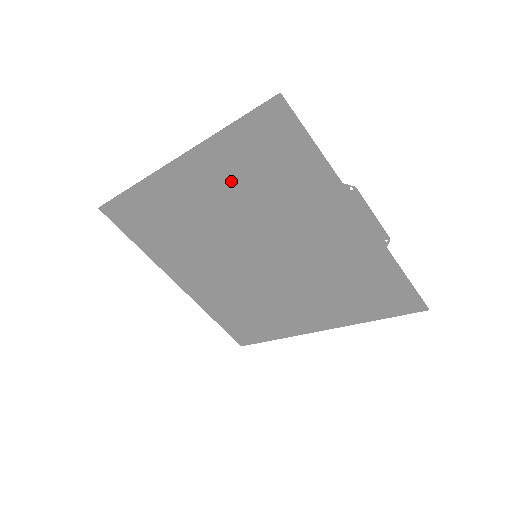
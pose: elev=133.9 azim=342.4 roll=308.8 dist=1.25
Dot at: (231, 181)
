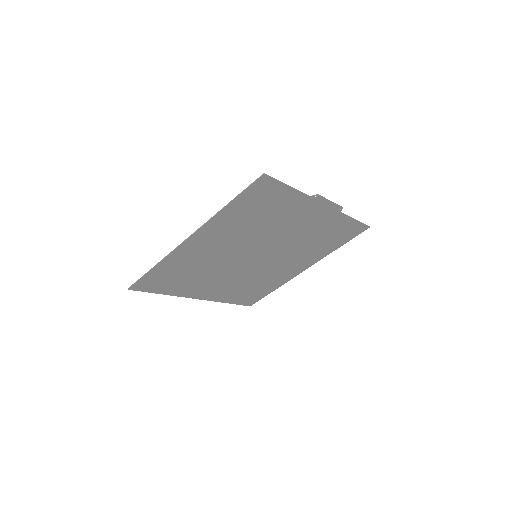
Dot at: (234, 228)
